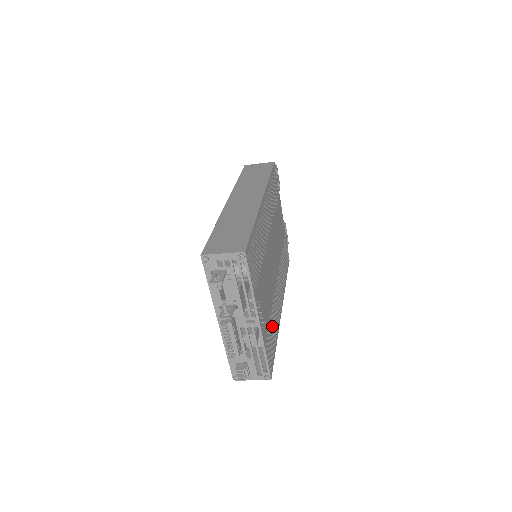
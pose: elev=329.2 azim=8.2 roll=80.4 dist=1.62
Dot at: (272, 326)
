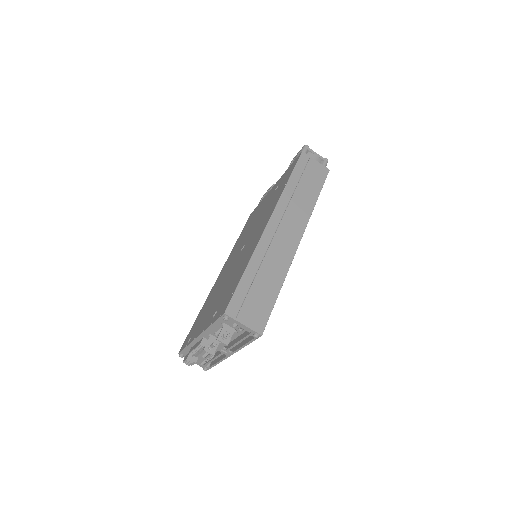
Dot at: occluded
